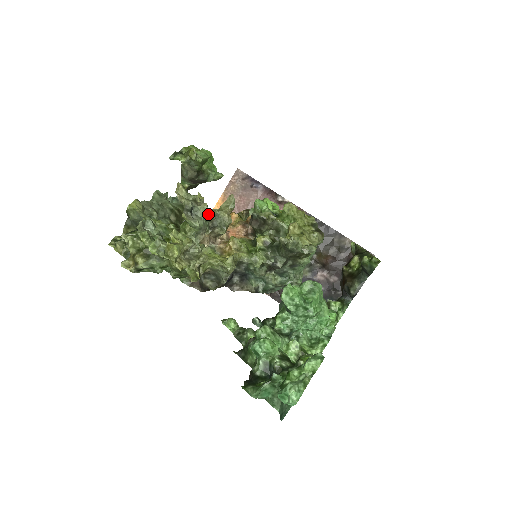
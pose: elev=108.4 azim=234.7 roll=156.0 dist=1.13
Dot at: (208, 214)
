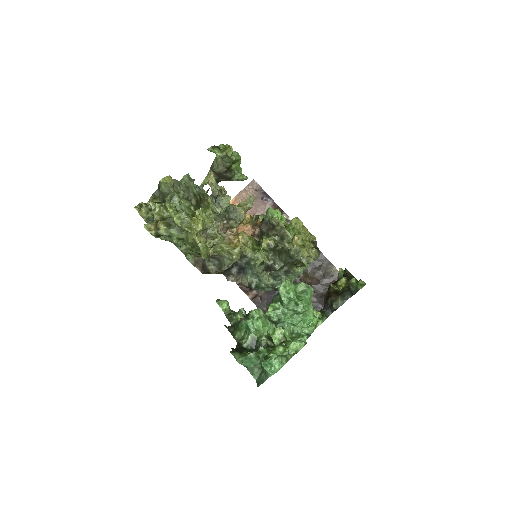
Dot at: occluded
